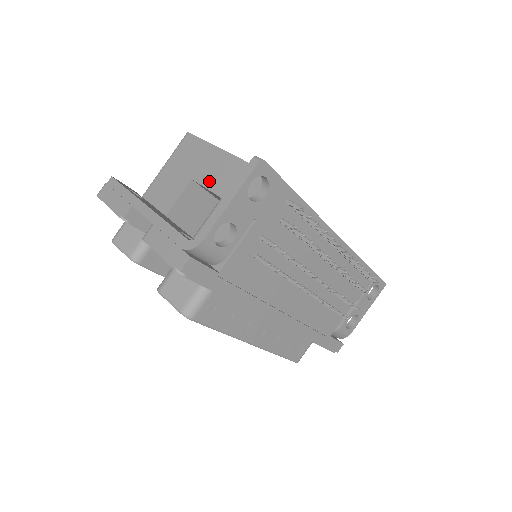
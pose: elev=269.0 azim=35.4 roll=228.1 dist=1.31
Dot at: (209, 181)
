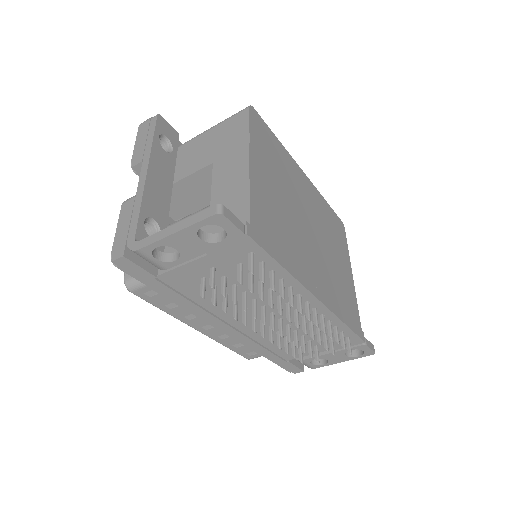
Dot at: (218, 178)
